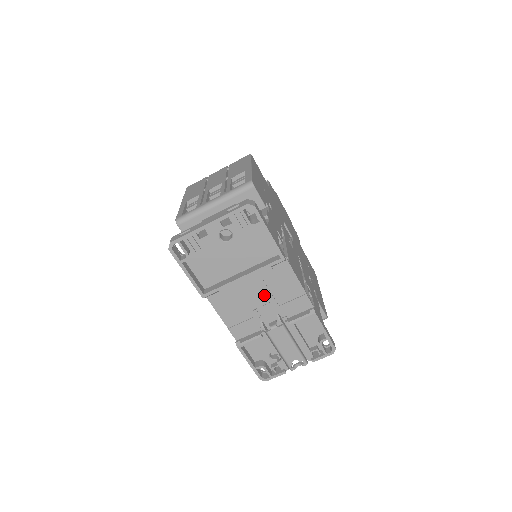
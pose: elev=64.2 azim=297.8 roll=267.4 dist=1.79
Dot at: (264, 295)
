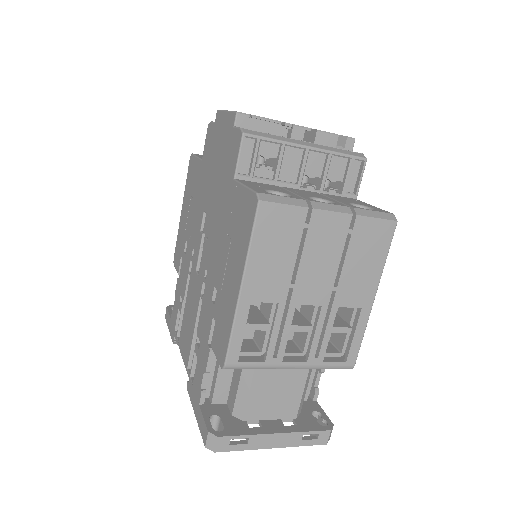
Dot at: occluded
